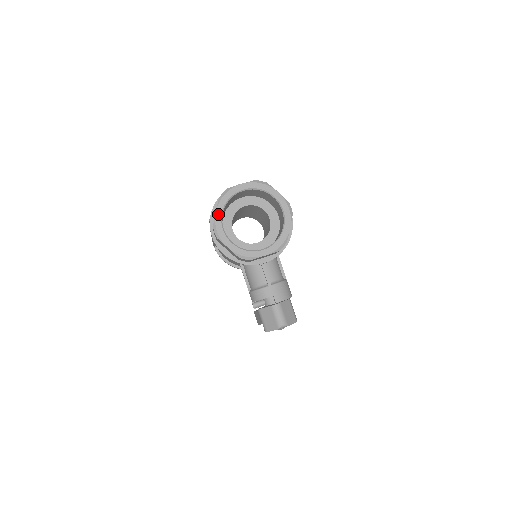
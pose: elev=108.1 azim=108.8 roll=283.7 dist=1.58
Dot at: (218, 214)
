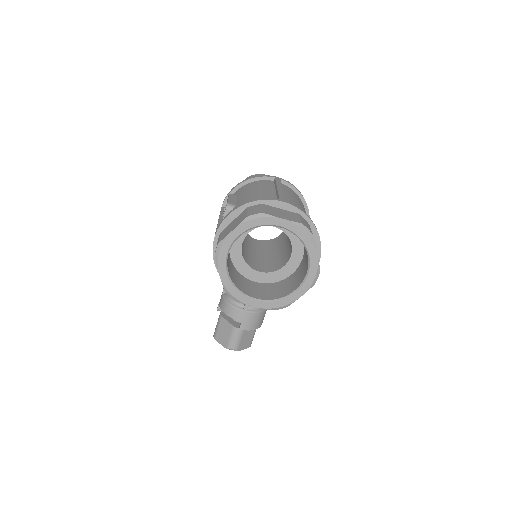
Dot at: (233, 235)
